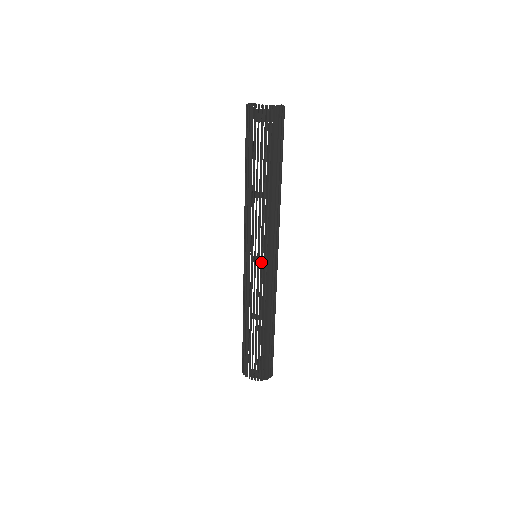
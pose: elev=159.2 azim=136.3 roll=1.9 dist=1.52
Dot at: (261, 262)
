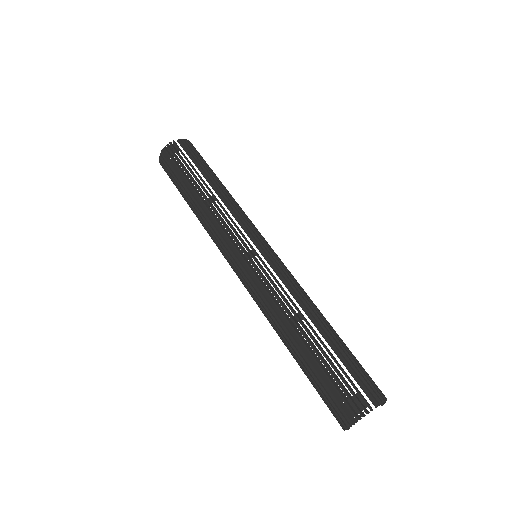
Dot at: (270, 249)
